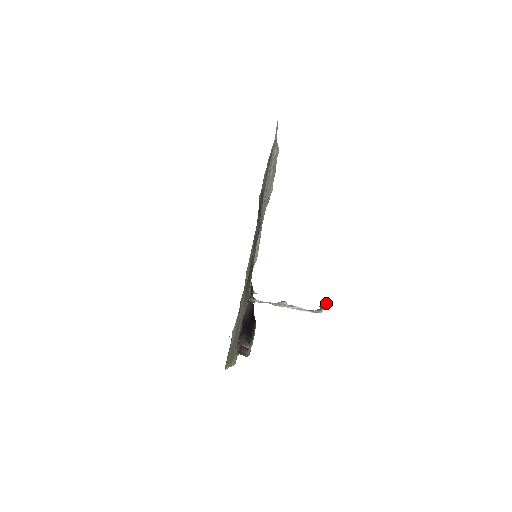
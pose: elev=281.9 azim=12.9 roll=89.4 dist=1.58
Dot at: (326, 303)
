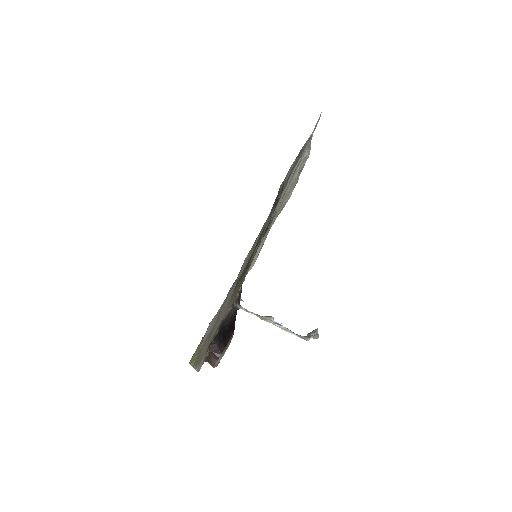
Dot at: (316, 332)
